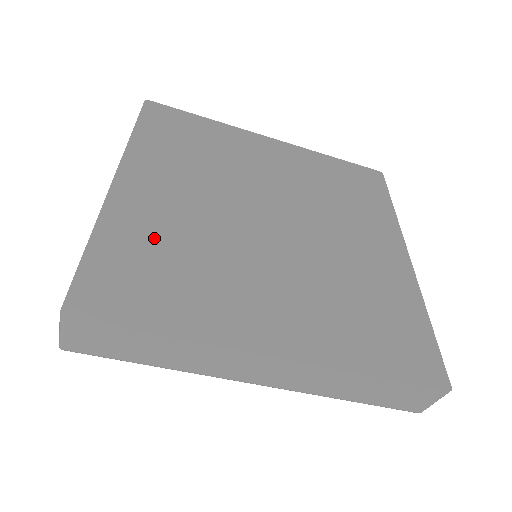
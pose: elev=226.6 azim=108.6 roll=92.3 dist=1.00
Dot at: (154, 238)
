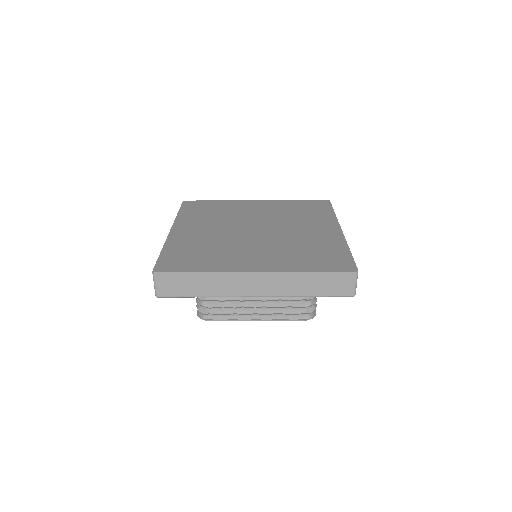
Dot at: (192, 245)
